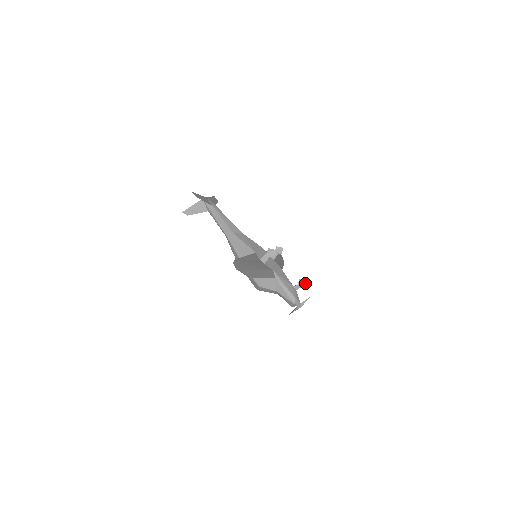
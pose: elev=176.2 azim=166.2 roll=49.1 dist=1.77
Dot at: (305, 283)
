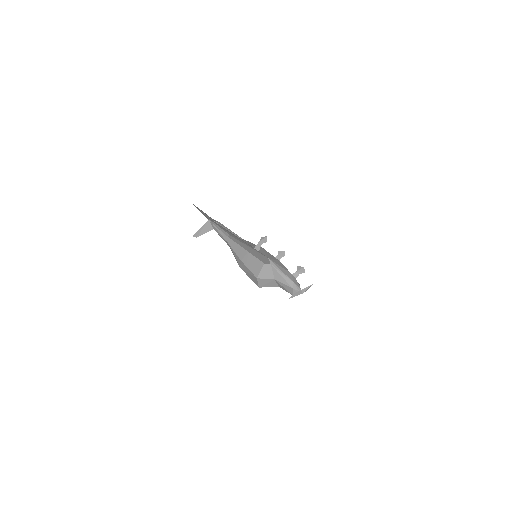
Dot at: (303, 269)
